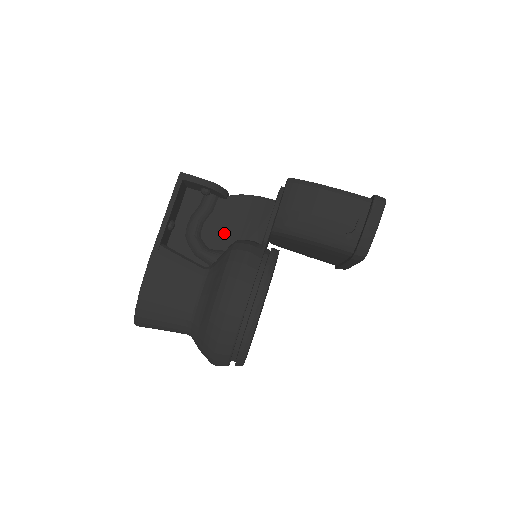
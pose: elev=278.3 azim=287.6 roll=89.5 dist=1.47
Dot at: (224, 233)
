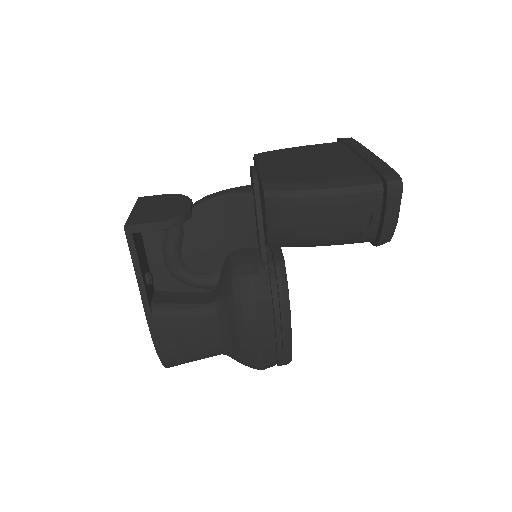
Dot at: (209, 251)
